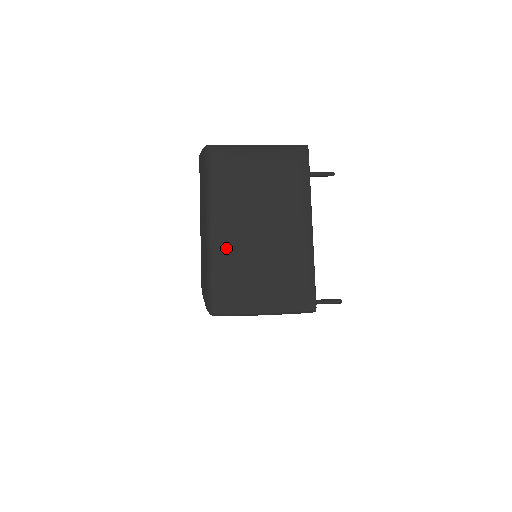
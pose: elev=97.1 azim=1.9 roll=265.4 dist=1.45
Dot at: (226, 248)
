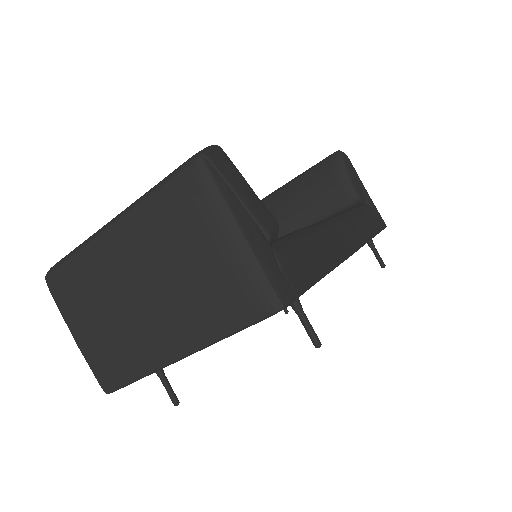
Dot at: (101, 259)
